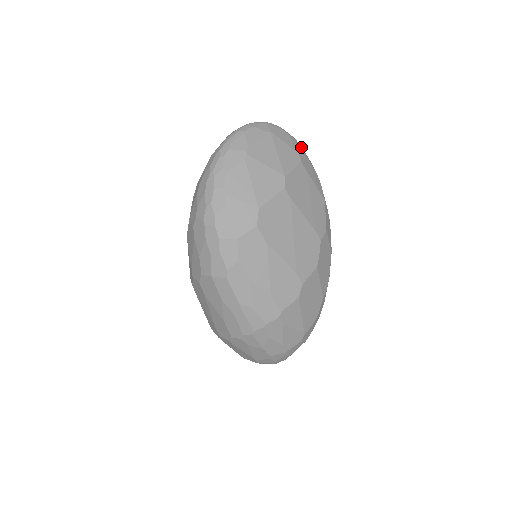
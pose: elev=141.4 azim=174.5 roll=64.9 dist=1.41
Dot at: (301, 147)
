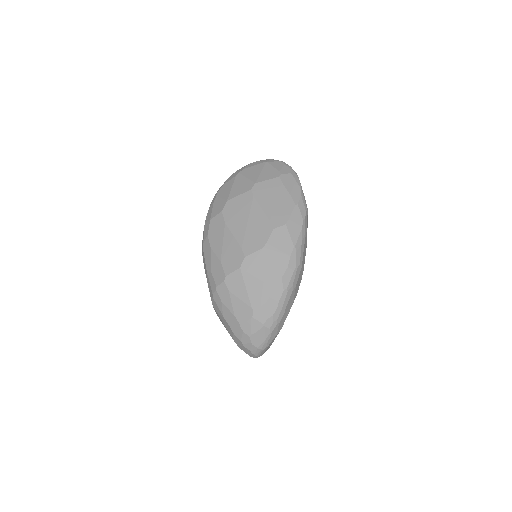
Dot at: (292, 171)
